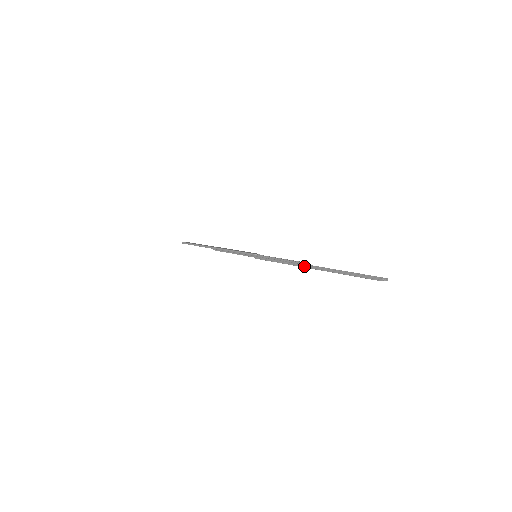
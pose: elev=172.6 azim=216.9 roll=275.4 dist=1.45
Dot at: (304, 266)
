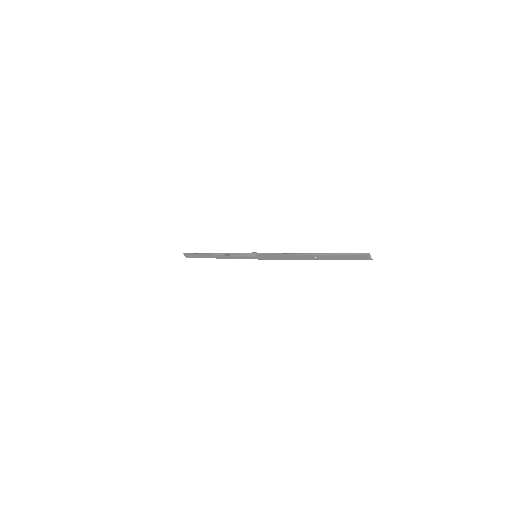
Dot at: (302, 254)
